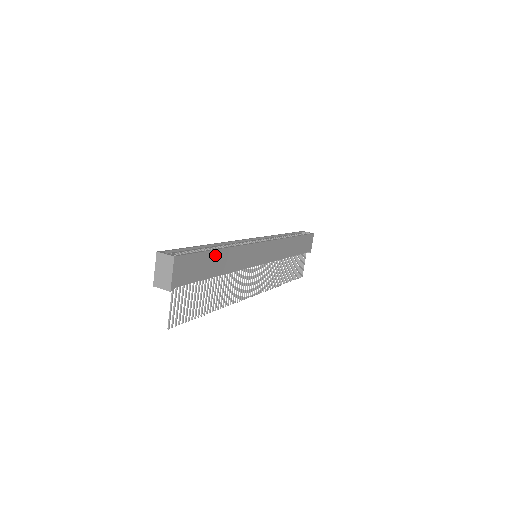
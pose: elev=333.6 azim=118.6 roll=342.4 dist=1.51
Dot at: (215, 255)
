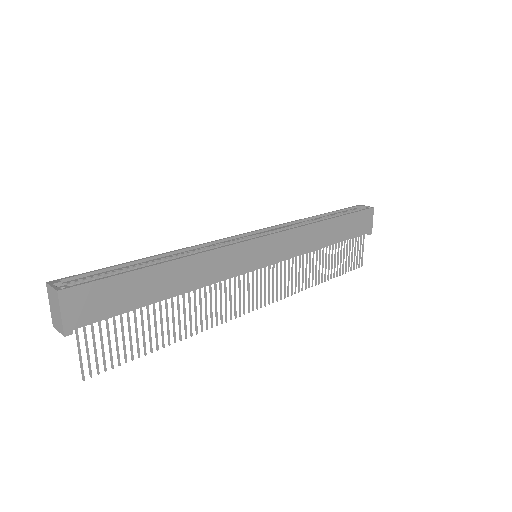
Dot at: (153, 273)
